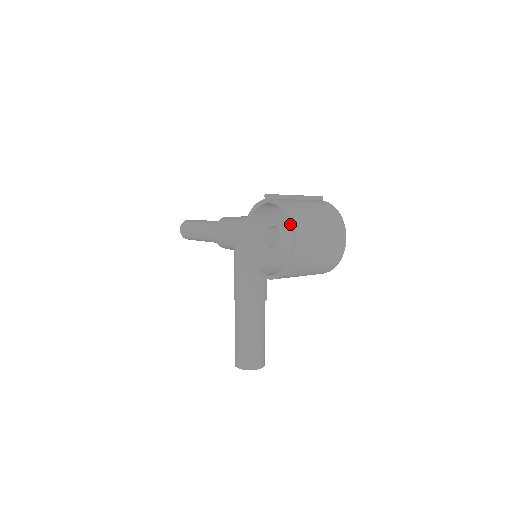
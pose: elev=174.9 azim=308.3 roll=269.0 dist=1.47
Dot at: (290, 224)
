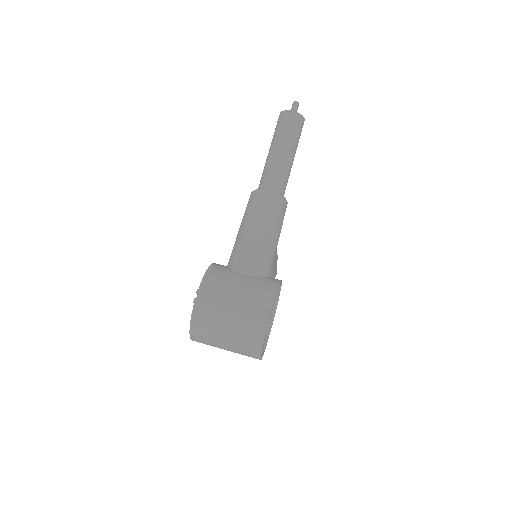
Dot at: occluded
